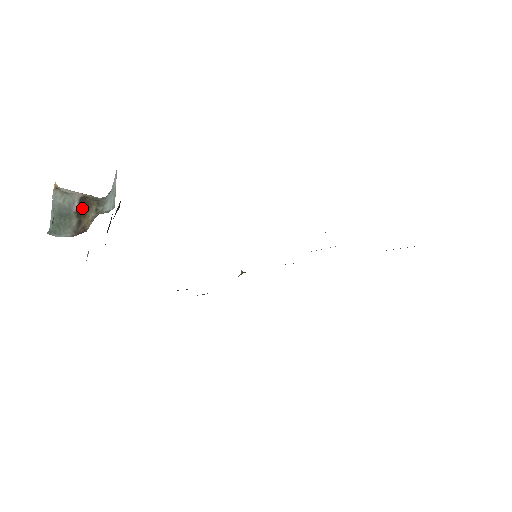
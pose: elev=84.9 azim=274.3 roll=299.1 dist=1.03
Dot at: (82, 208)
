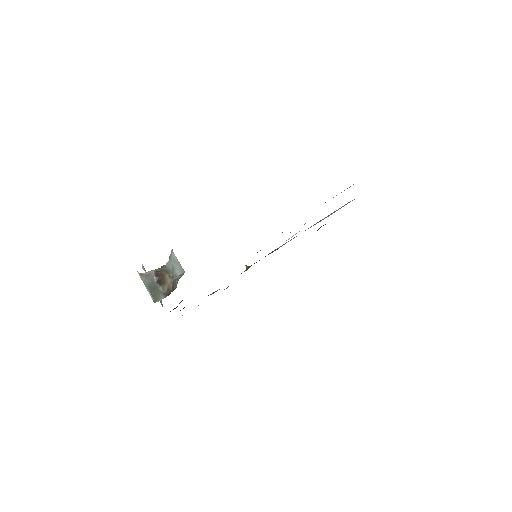
Dot at: (159, 279)
